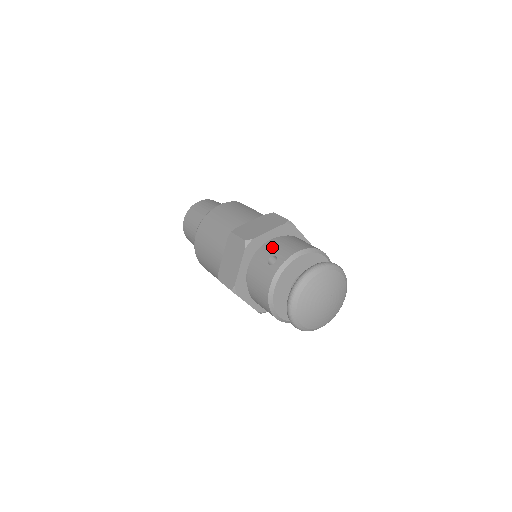
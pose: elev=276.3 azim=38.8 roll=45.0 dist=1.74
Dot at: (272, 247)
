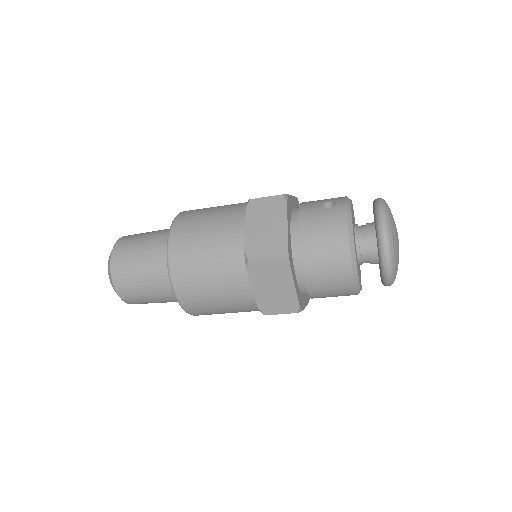
Dot at: (312, 201)
